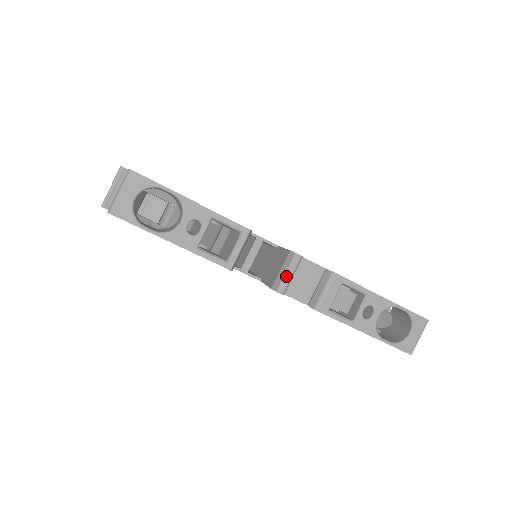
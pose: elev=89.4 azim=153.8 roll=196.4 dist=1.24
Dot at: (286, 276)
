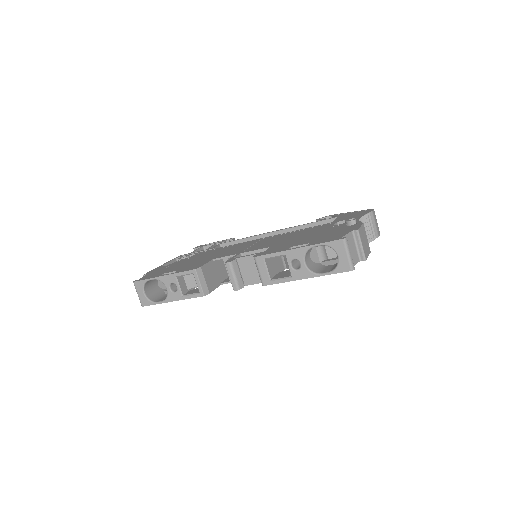
Dot at: (231, 279)
